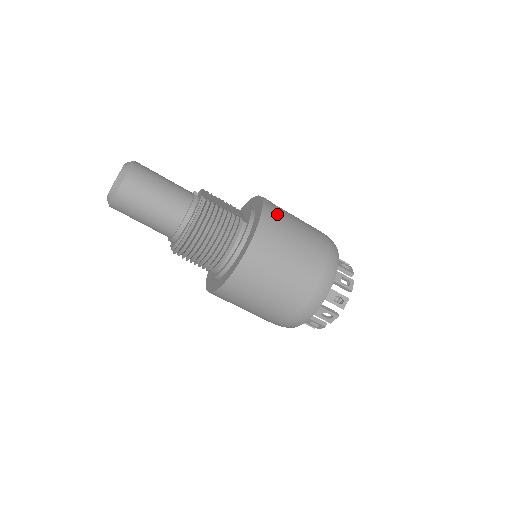
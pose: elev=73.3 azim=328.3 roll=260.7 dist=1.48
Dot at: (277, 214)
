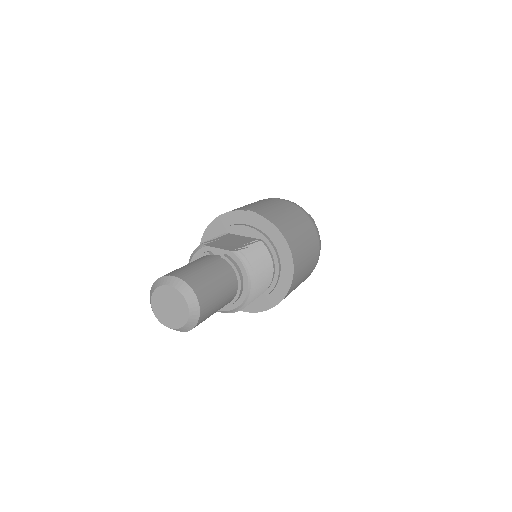
Dot at: (271, 214)
